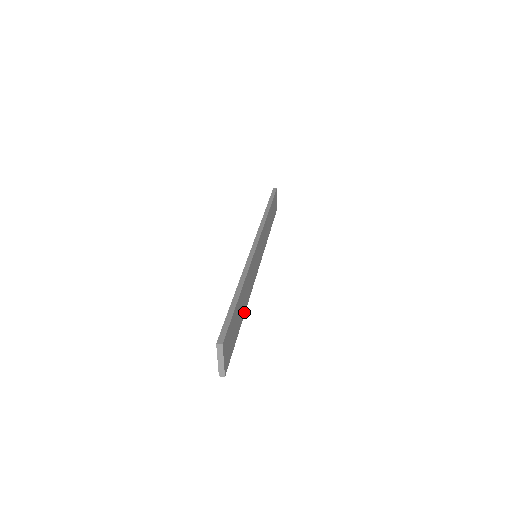
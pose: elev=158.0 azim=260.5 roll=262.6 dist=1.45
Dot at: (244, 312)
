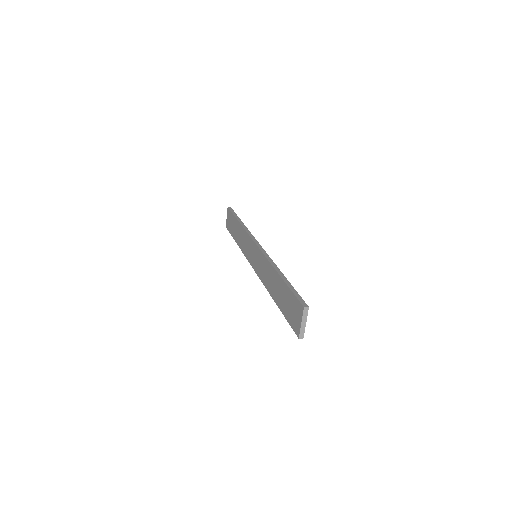
Dot at: occluded
